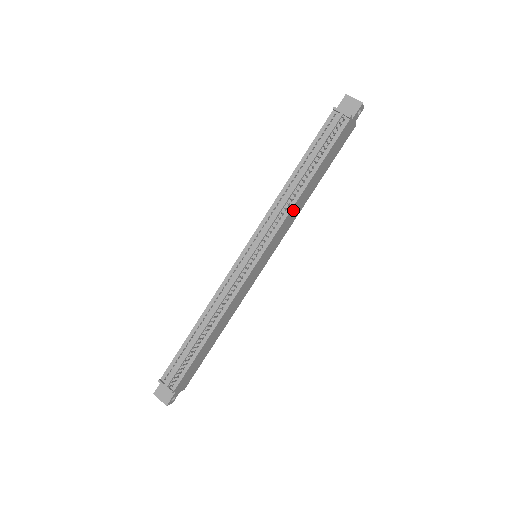
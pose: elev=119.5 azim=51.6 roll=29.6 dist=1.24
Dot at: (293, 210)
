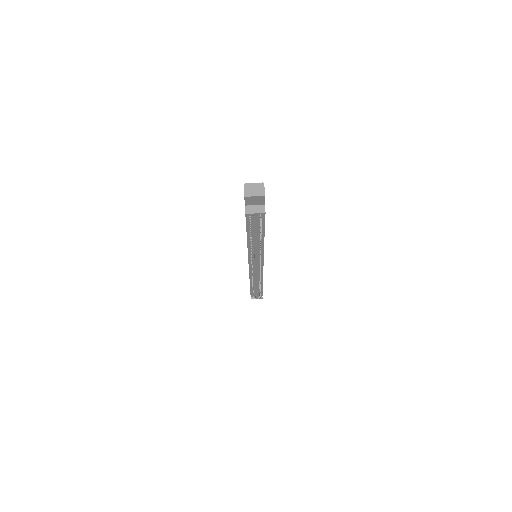
Dot at: occluded
